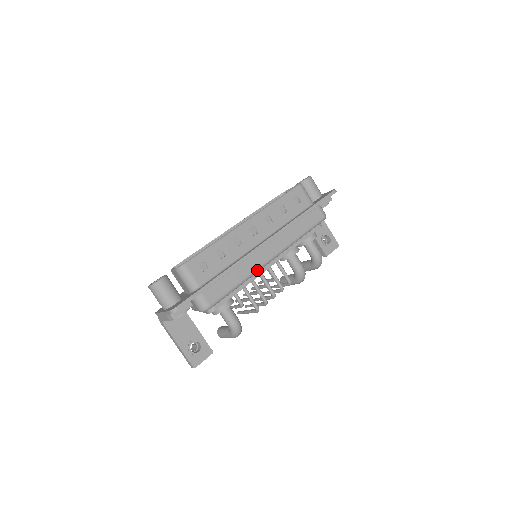
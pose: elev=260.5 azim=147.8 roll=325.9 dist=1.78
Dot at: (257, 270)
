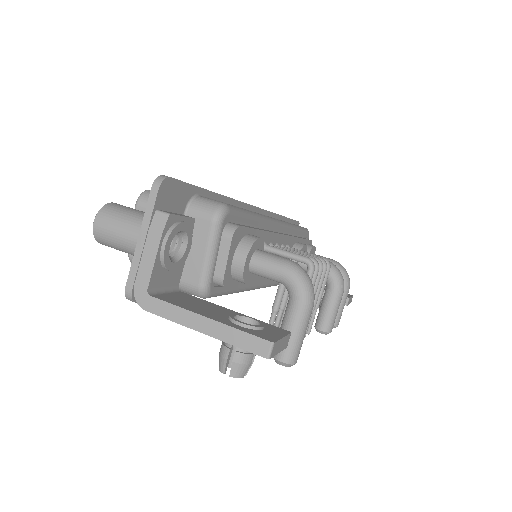
Dot at: (267, 218)
